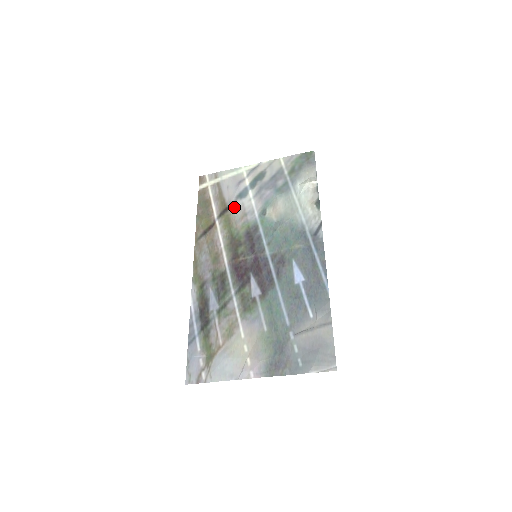
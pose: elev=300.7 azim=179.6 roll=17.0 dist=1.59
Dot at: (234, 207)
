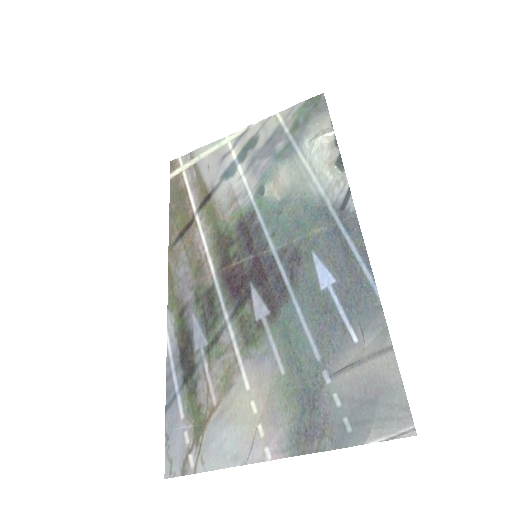
Dot at: (219, 192)
